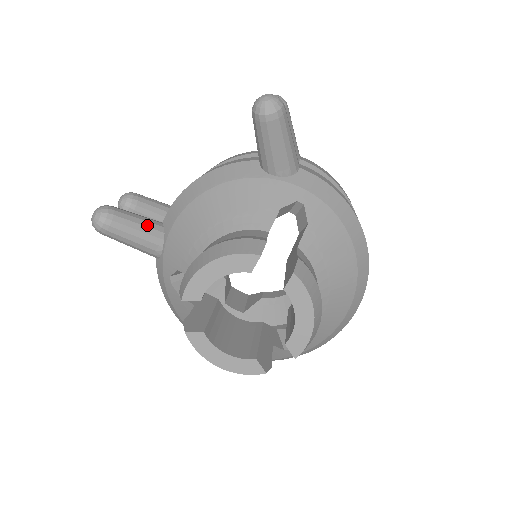
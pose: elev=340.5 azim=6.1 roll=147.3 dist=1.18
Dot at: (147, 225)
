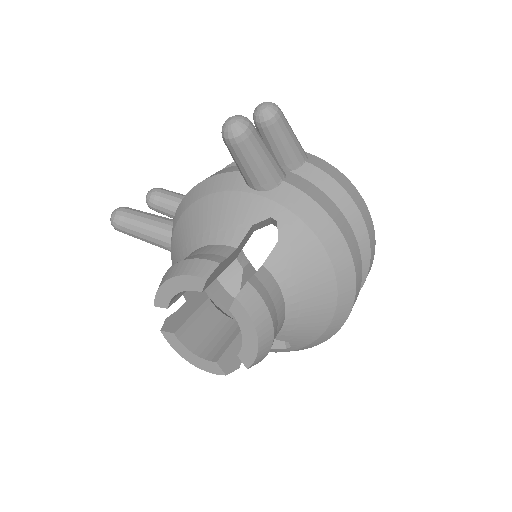
Dot at: (156, 225)
